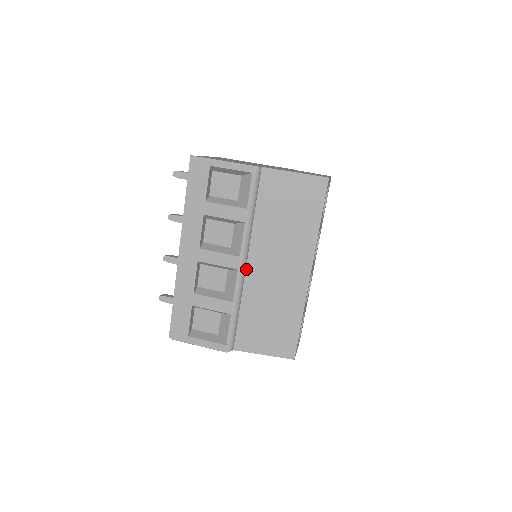
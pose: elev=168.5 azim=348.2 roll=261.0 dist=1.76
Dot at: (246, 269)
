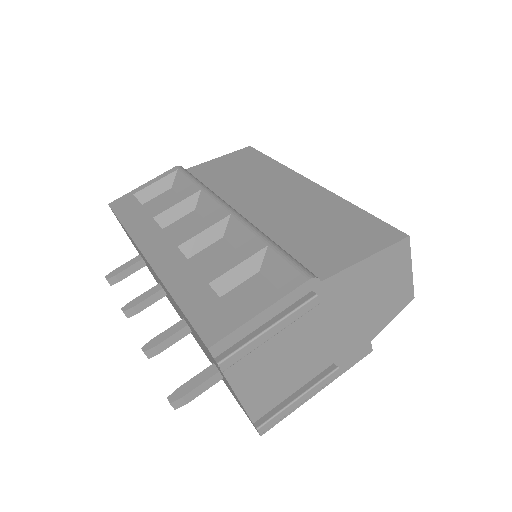
Dot at: occluded
